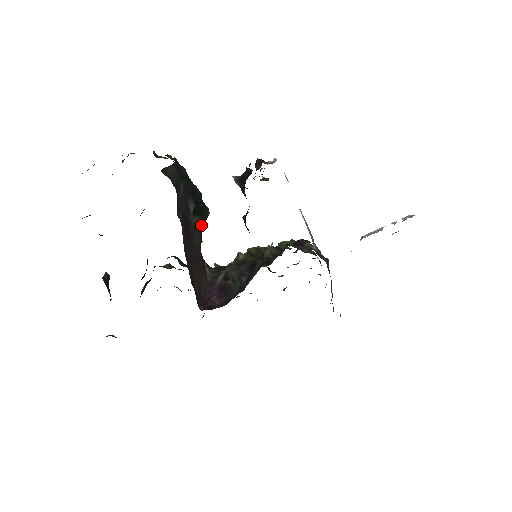
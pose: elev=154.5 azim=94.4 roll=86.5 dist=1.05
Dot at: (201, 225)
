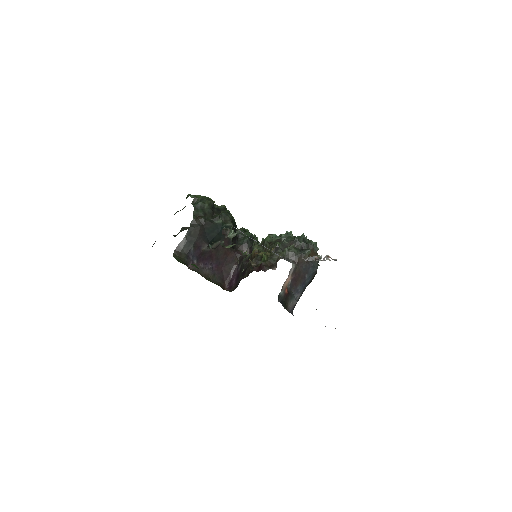
Dot at: (224, 241)
